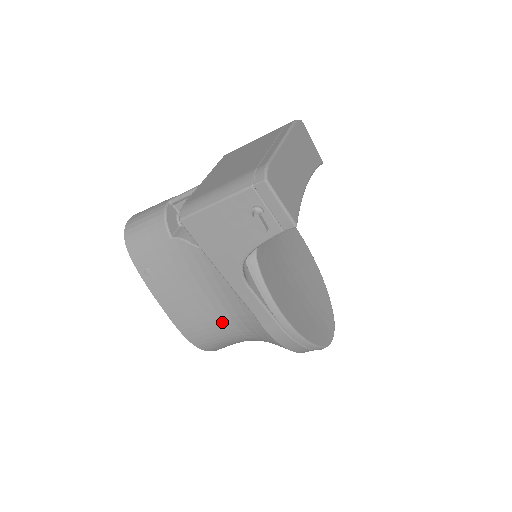
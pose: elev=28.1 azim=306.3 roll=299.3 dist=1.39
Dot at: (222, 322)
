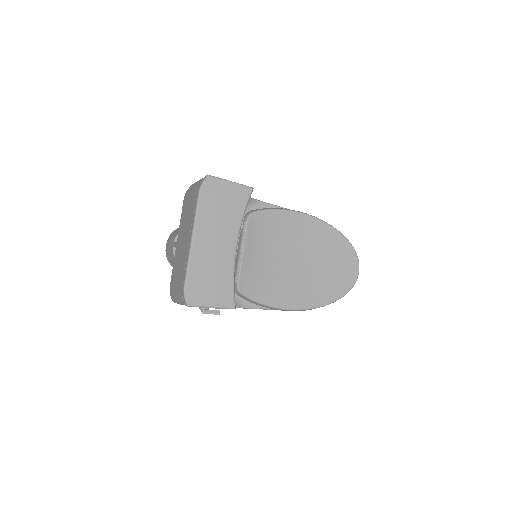
Dot at: occluded
